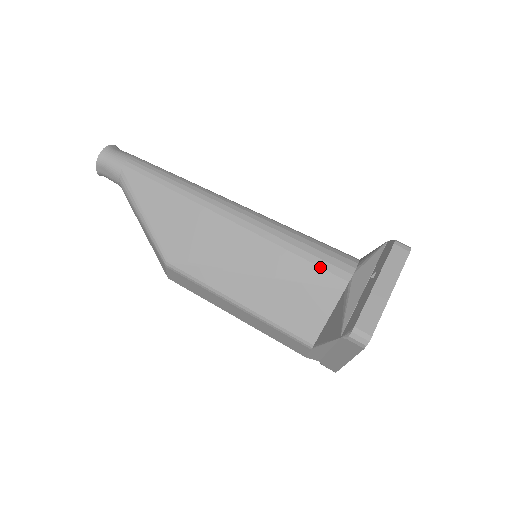
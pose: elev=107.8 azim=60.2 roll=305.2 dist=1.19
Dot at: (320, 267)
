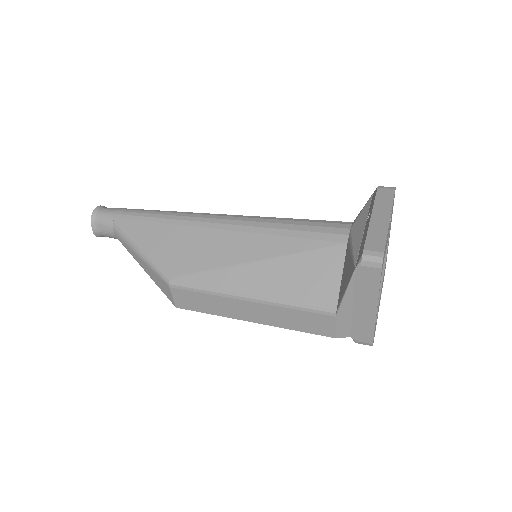
Dot at: (317, 232)
